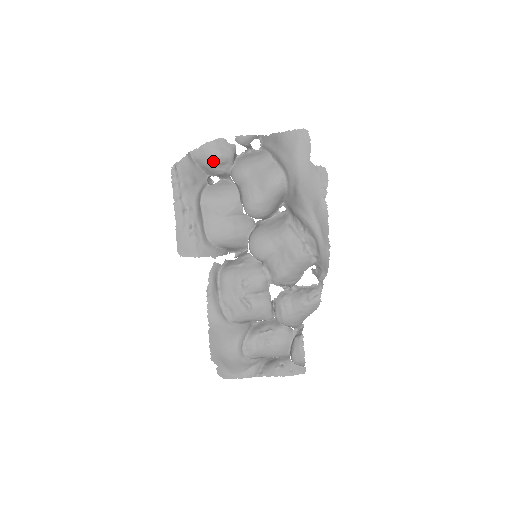
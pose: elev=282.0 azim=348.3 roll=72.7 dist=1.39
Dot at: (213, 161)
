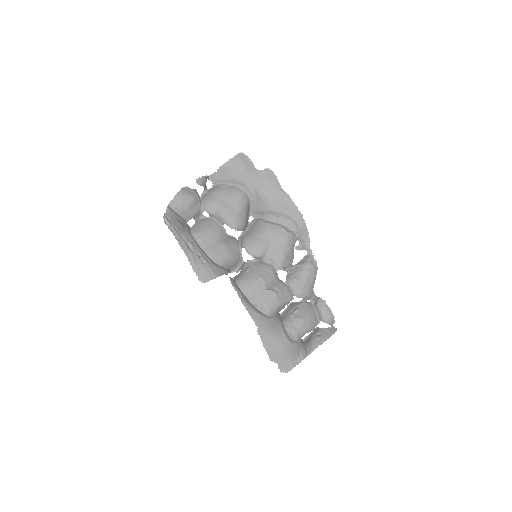
Dot at: (188, 204)
